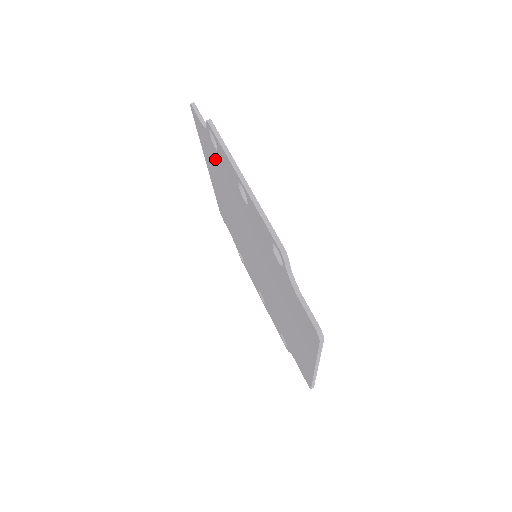
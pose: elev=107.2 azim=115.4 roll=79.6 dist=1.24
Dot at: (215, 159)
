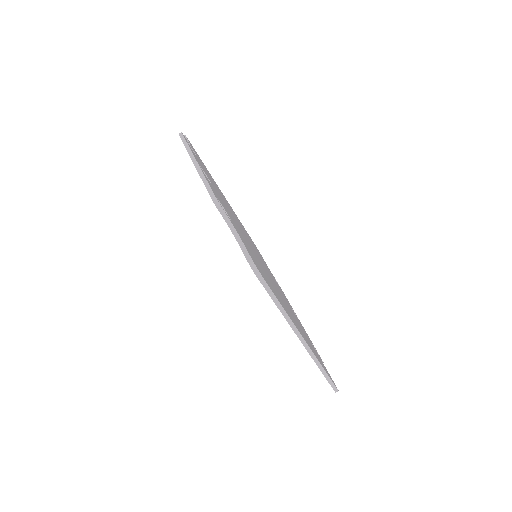
Dot at: occluded
